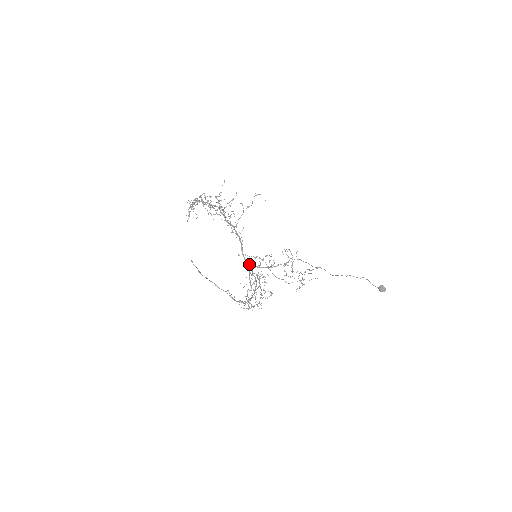
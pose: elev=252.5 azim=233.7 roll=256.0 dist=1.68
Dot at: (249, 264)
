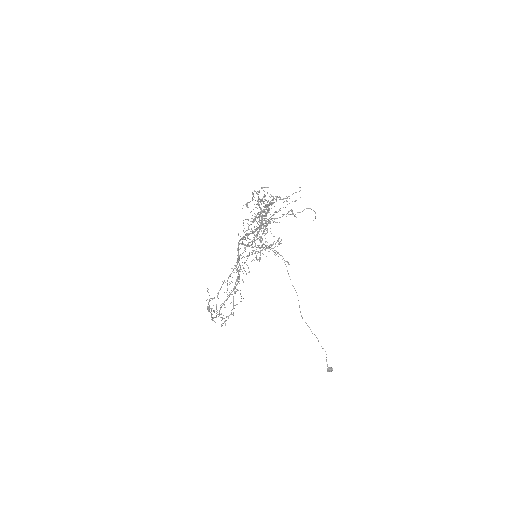
Dot at: occluded
